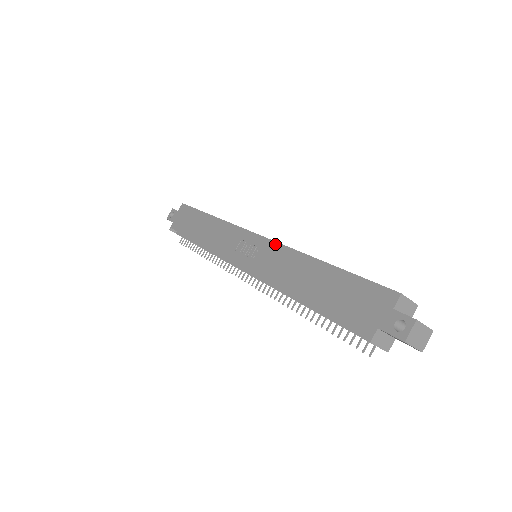
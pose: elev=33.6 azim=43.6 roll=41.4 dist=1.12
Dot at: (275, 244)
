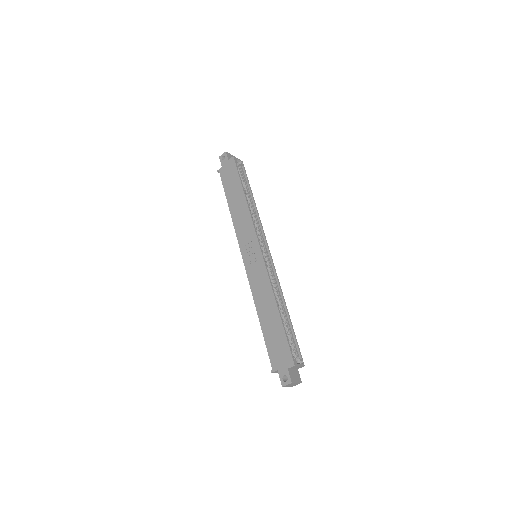
Dot at: (265, 269)
